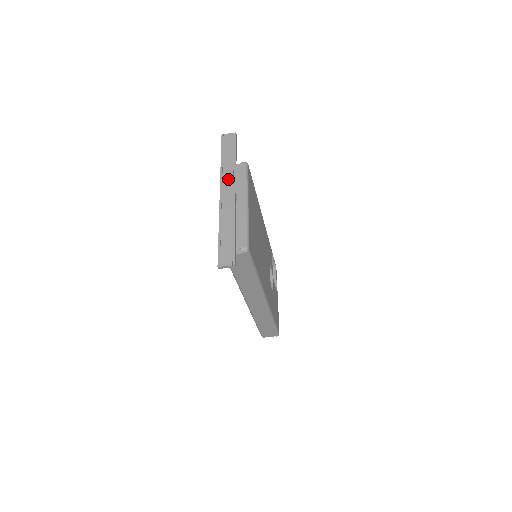
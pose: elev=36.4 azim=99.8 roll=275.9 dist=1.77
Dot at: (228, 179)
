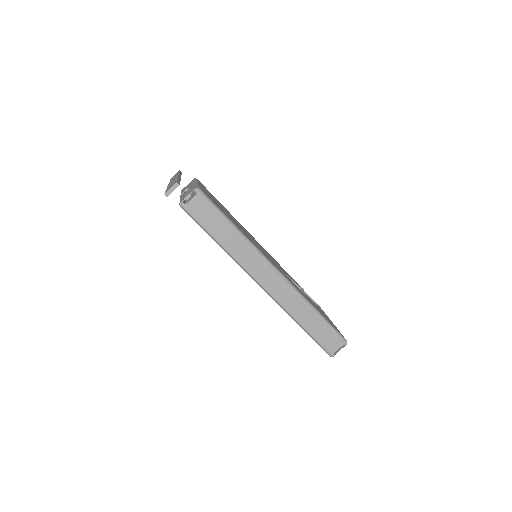
Dot at: occluded
